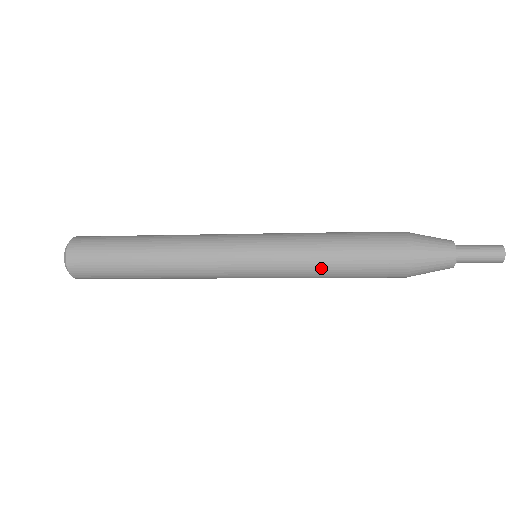
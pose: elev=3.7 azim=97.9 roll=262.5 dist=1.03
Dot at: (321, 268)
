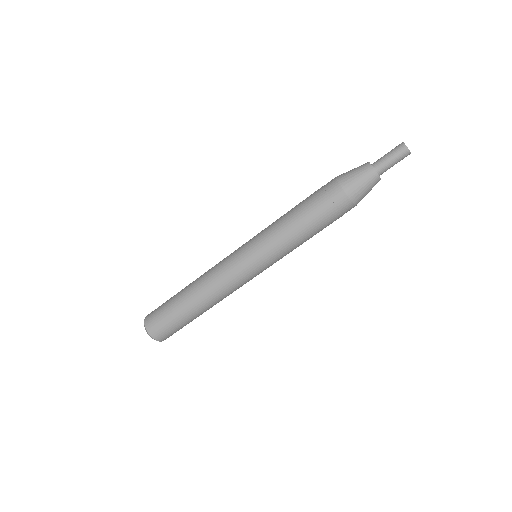
Dot at: (284, 215)
